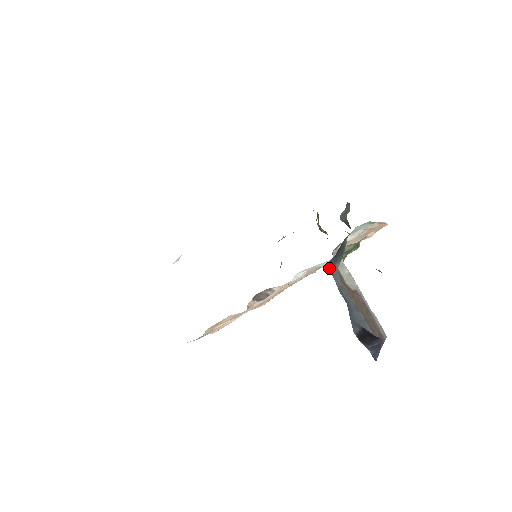
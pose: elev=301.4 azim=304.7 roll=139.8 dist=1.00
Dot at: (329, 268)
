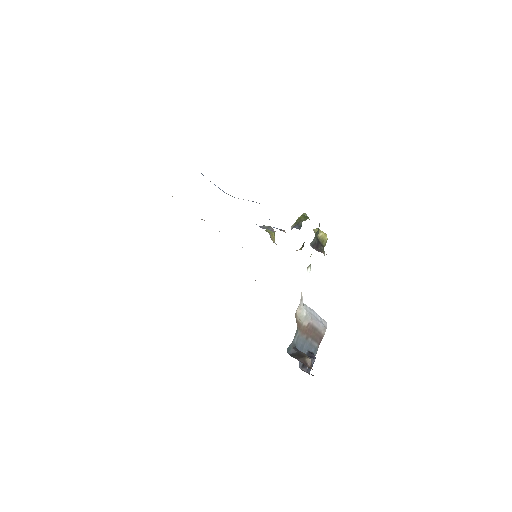
Dot at: (289, 346)
